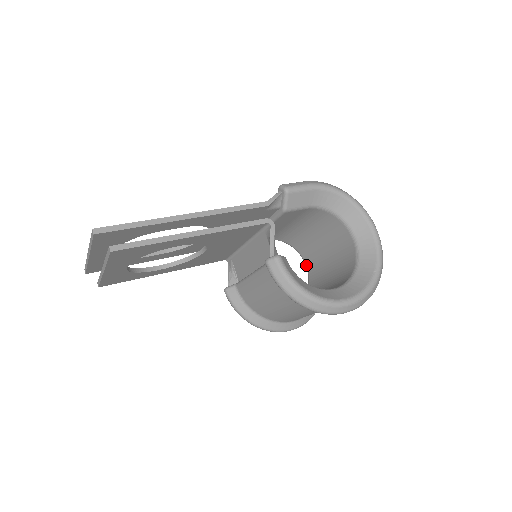
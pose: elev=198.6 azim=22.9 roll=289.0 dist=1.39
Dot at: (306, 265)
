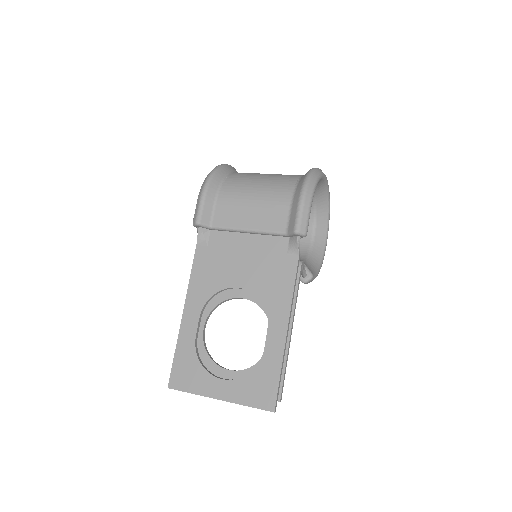
Dot at: occluded
